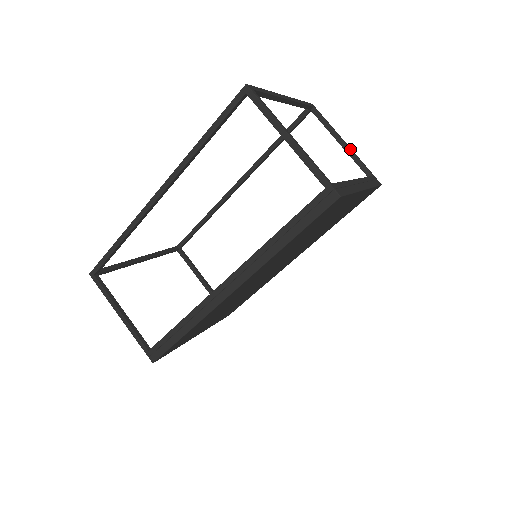
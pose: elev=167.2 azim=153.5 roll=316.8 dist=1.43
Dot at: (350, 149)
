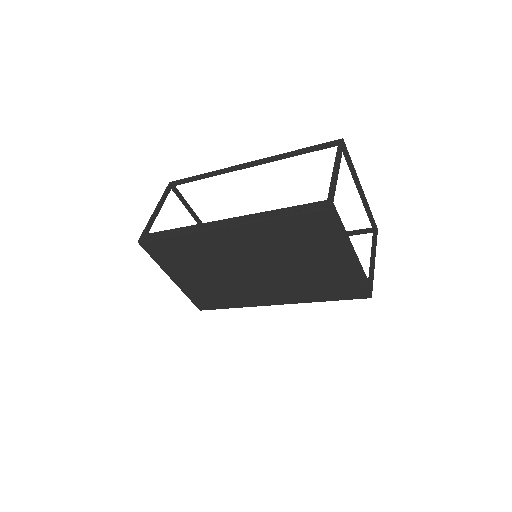
Dot at: (374, 264)
